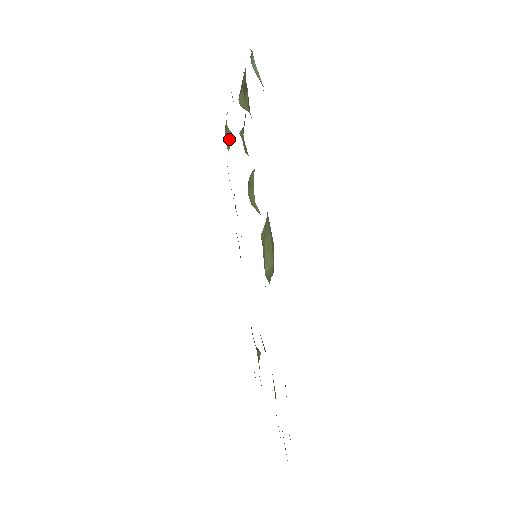
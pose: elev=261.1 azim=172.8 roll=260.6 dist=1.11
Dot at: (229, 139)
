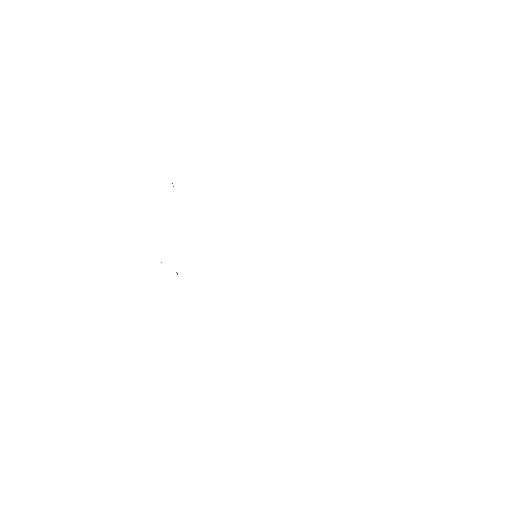
Dot at: occluded
